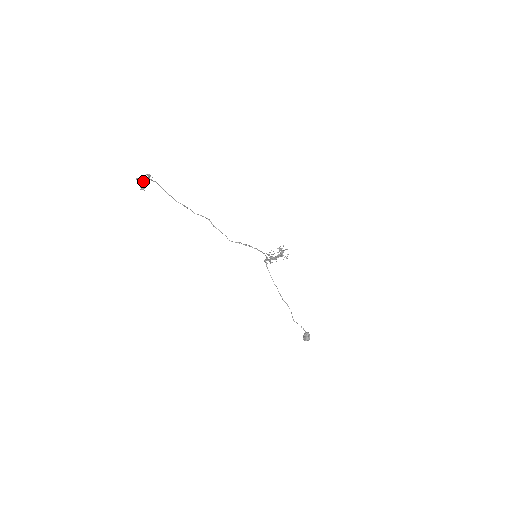
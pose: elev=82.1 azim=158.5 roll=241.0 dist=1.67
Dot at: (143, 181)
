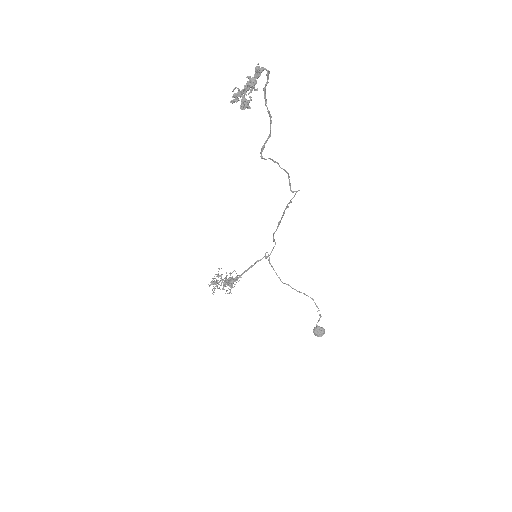
Dot at: (256, 81)
